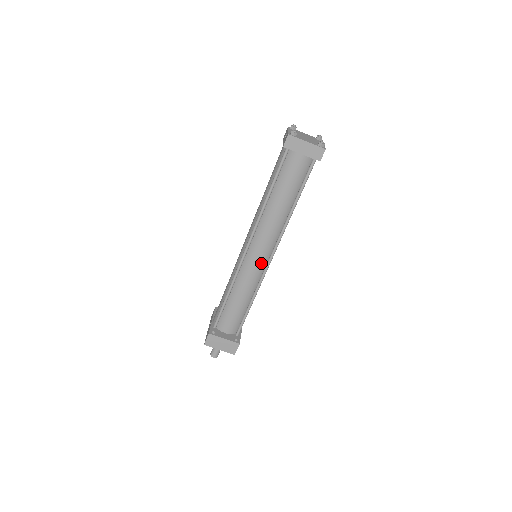
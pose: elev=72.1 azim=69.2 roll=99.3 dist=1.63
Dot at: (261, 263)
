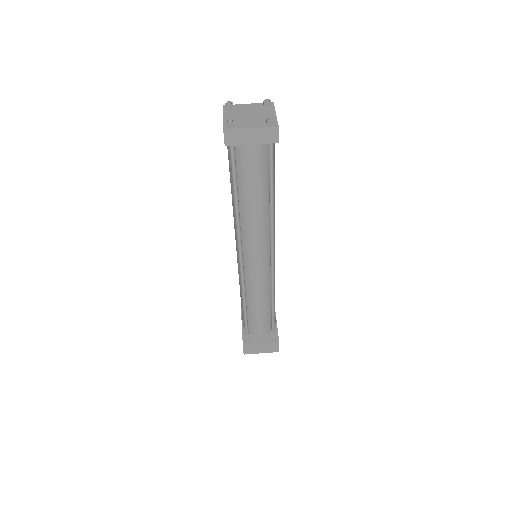
Dot at: (264, 266)
